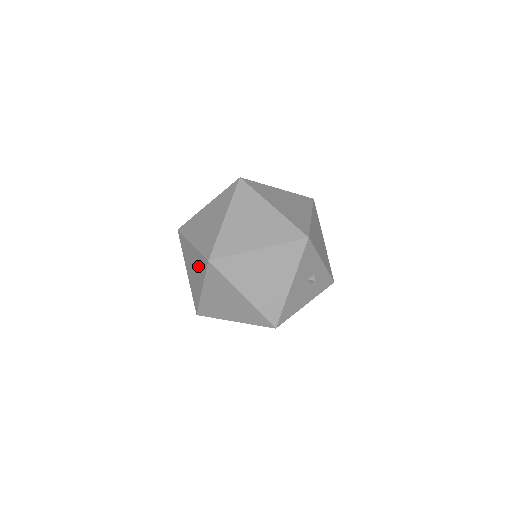
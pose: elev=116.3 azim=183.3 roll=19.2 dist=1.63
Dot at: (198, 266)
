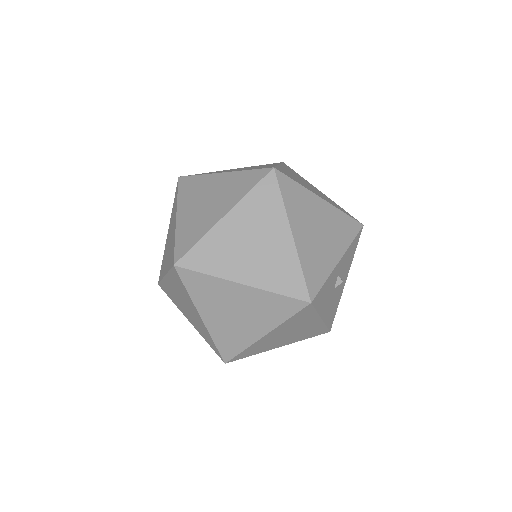
Dot at: occluded
